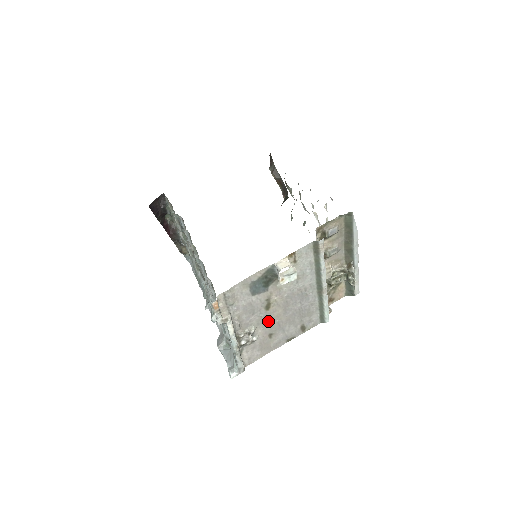
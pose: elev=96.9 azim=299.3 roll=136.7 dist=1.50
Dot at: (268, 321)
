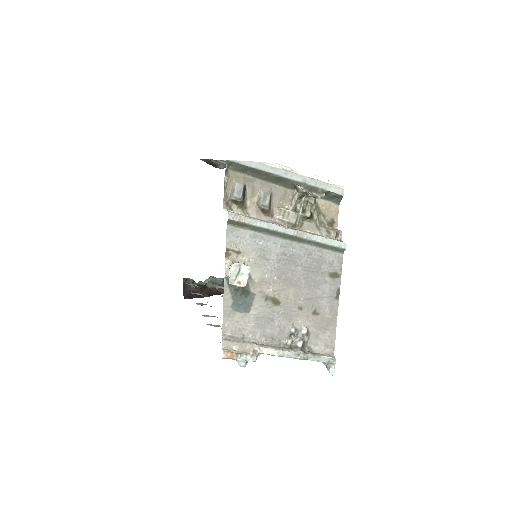
Dot at: (294, 308)
